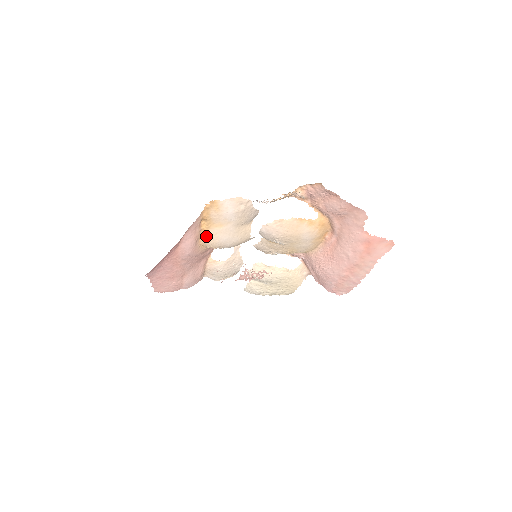
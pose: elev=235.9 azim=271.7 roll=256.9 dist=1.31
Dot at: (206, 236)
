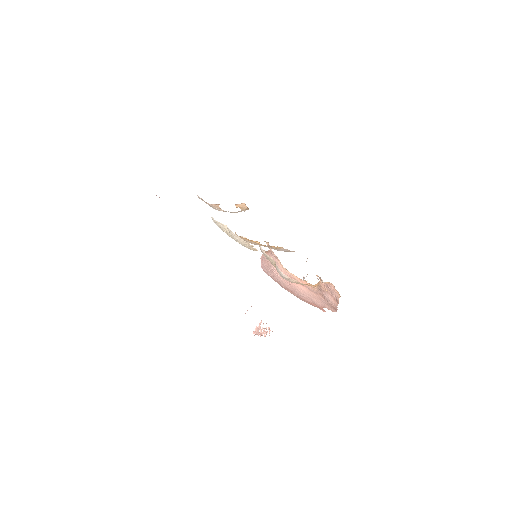
Dot at: (246, 239)
